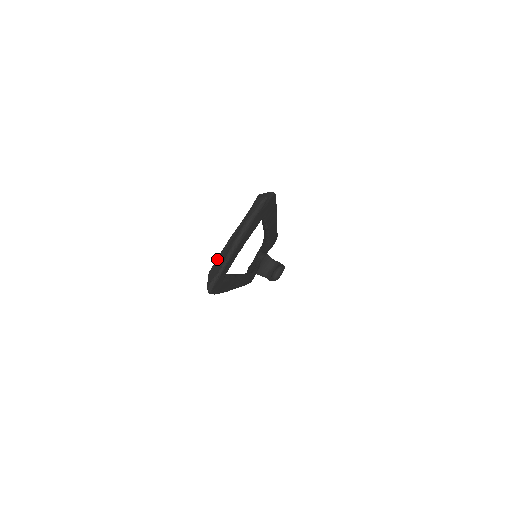
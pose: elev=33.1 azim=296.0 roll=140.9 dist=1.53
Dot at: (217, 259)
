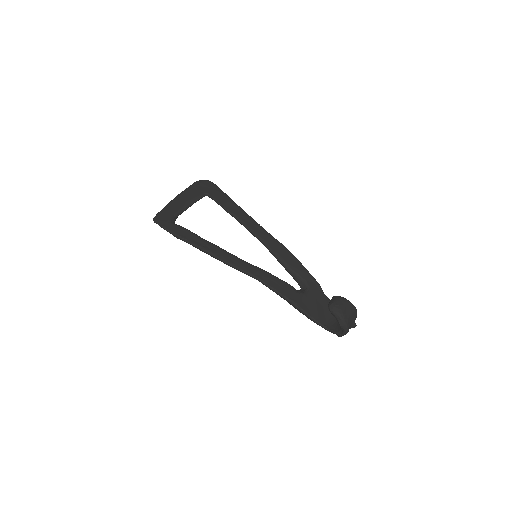
Dot at: occluded
